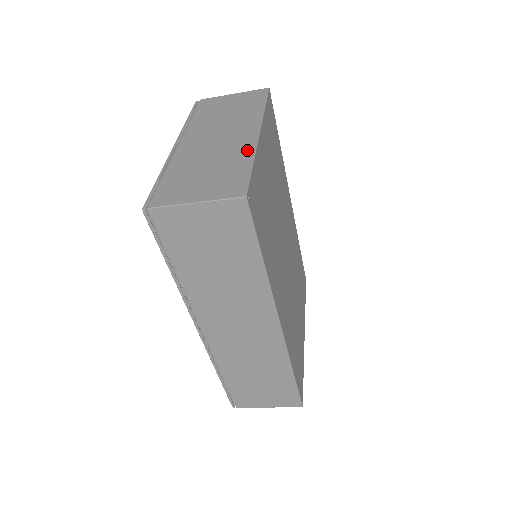
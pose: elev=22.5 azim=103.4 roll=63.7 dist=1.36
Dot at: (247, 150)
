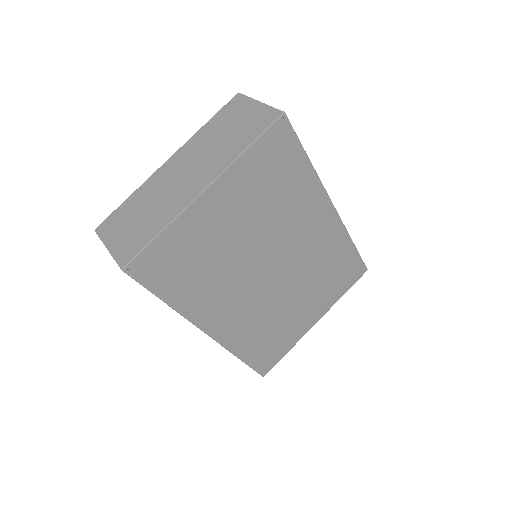
Dot at: (175, 211)
